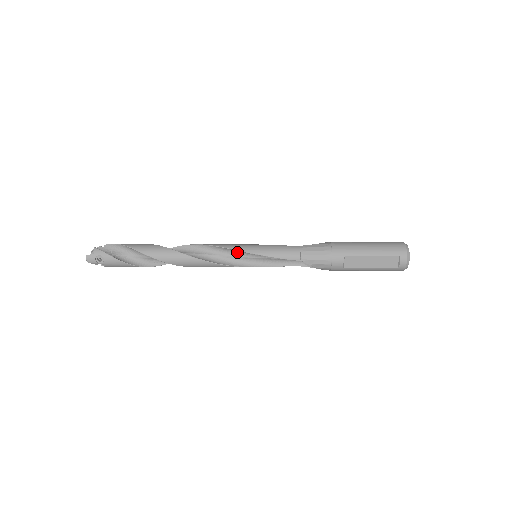
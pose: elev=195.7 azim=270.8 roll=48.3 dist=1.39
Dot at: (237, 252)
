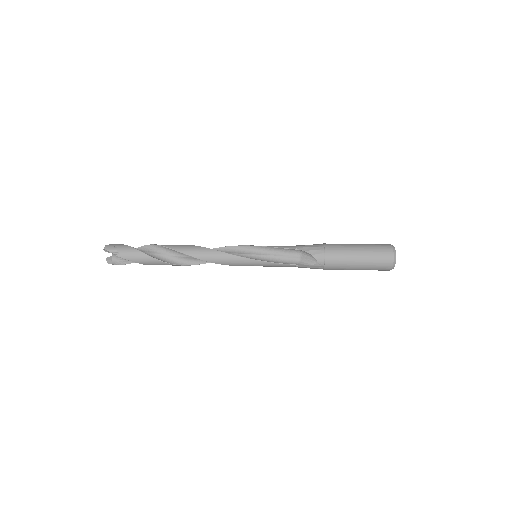
Dot at: occluded
